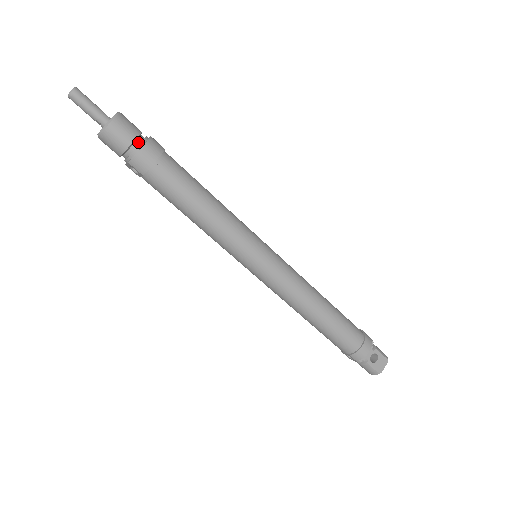
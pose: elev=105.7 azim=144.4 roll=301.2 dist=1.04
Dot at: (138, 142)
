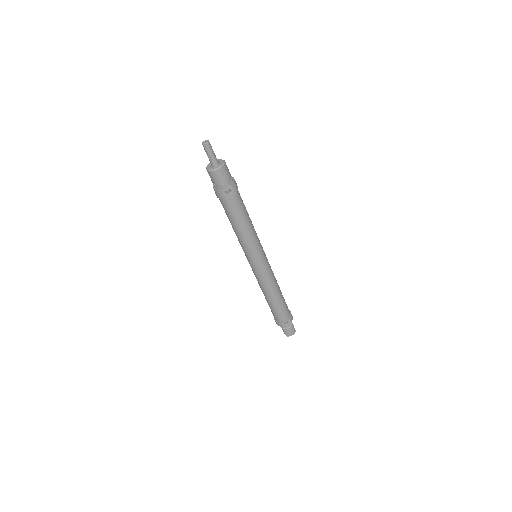
Dot at: occluded
